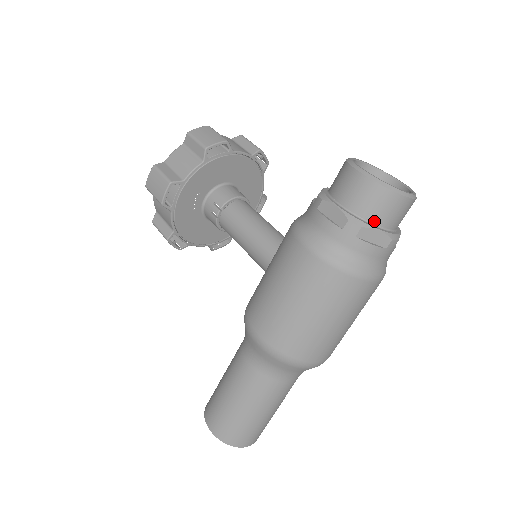
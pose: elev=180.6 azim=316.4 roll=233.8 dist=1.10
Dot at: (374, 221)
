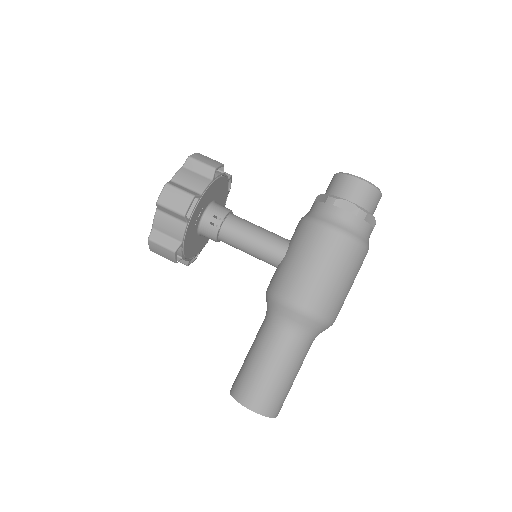
Dot at: (369, 210)
